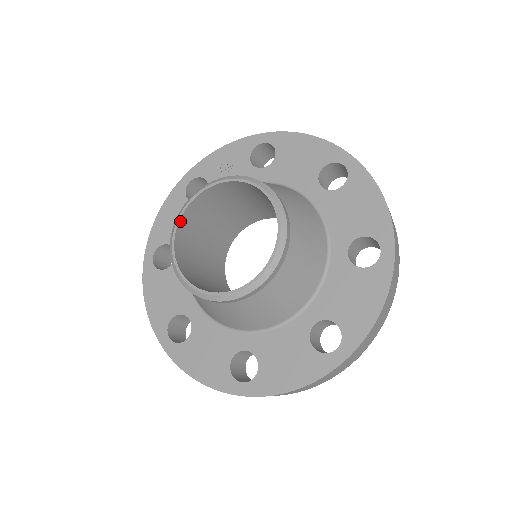
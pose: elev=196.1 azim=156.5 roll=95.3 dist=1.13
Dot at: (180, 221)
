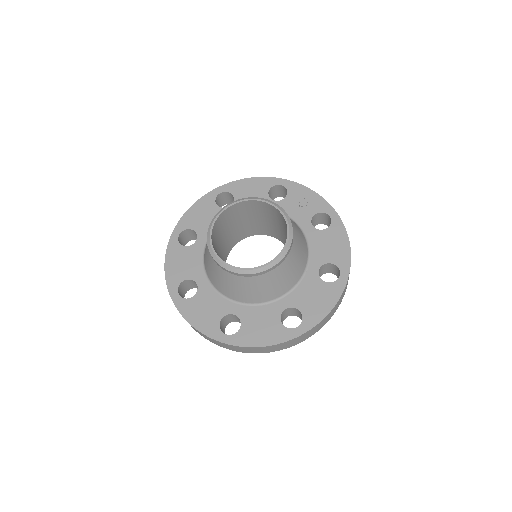
Dot at: (245, 201)
